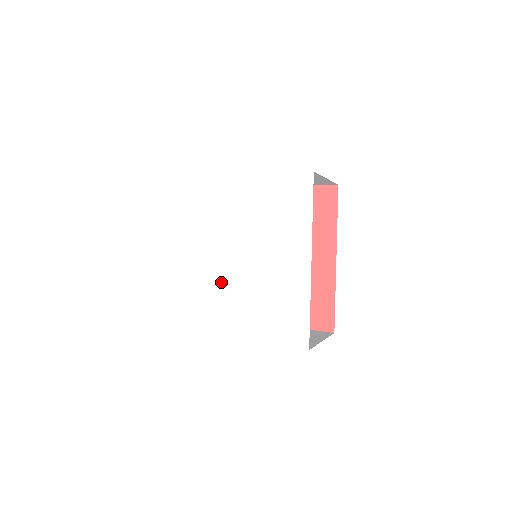
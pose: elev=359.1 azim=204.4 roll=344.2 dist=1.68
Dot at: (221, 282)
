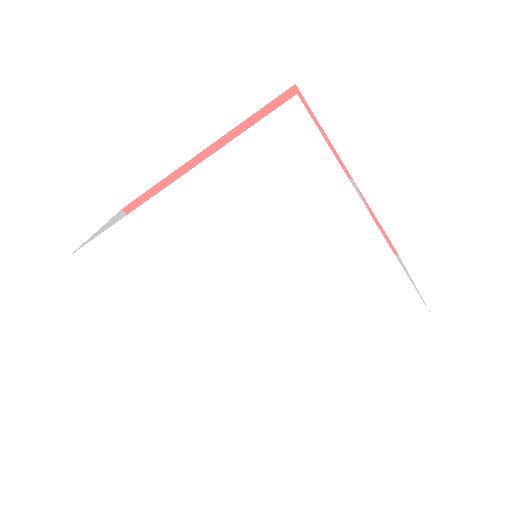
Dot at: (200, 287)
